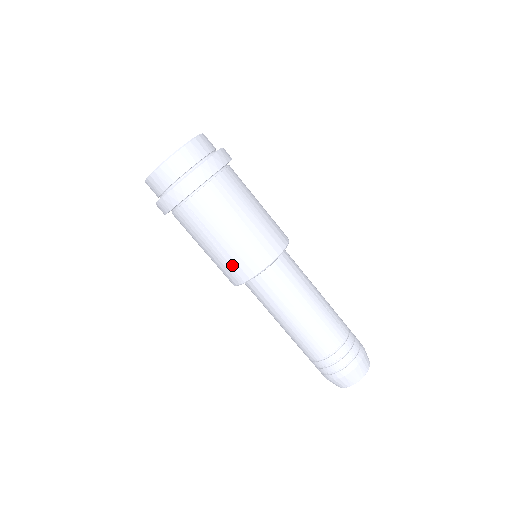
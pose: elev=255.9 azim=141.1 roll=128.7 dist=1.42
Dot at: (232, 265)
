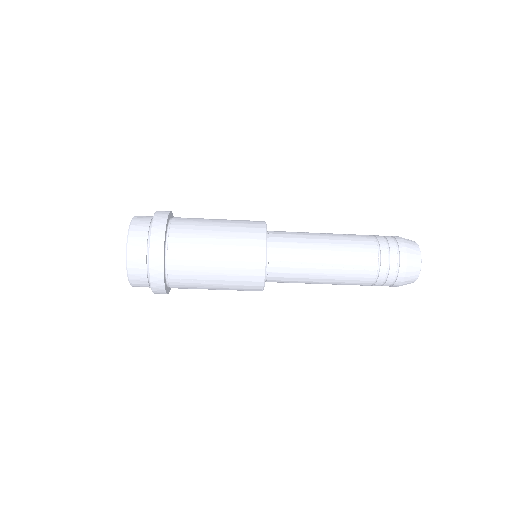
Dot at: occluded
